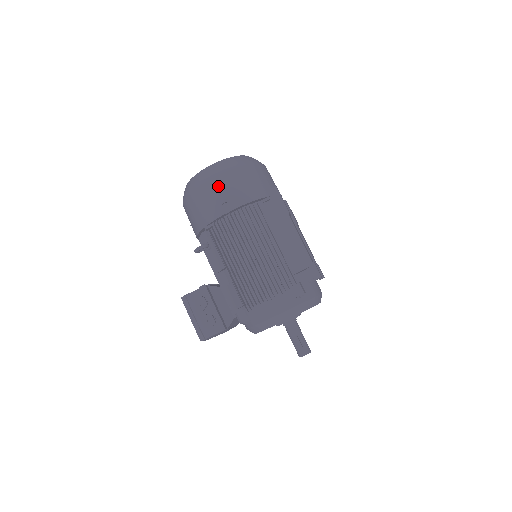
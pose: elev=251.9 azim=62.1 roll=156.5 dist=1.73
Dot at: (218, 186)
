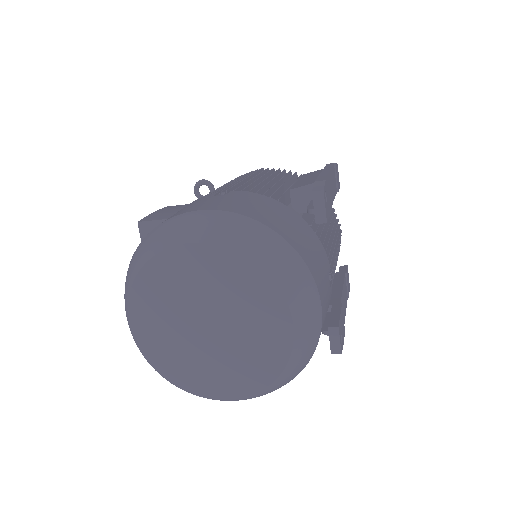
Dot at: occluded
